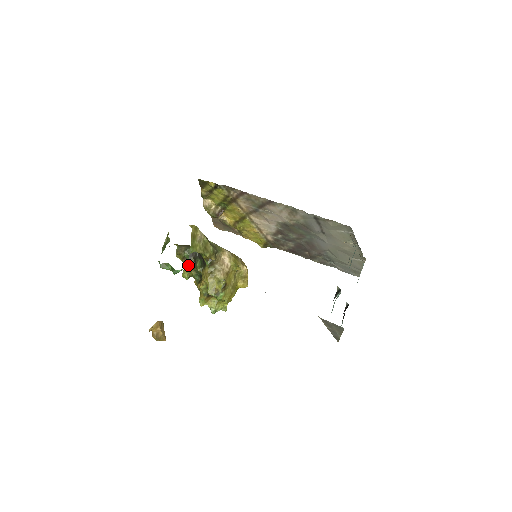
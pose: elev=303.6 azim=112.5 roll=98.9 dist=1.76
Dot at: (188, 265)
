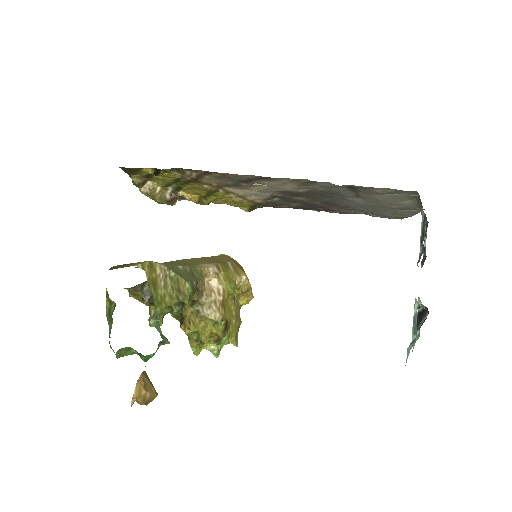
Dot at: (163, 341)
